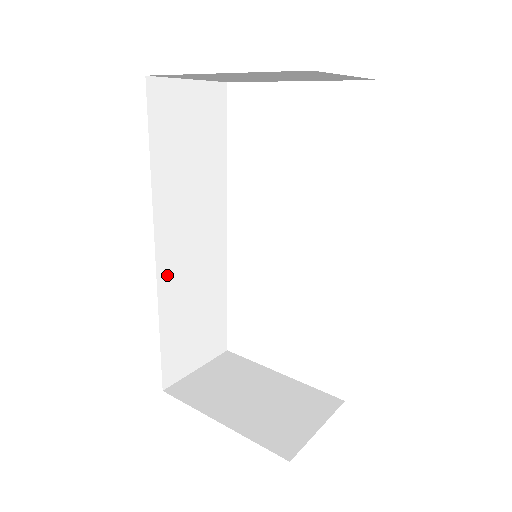
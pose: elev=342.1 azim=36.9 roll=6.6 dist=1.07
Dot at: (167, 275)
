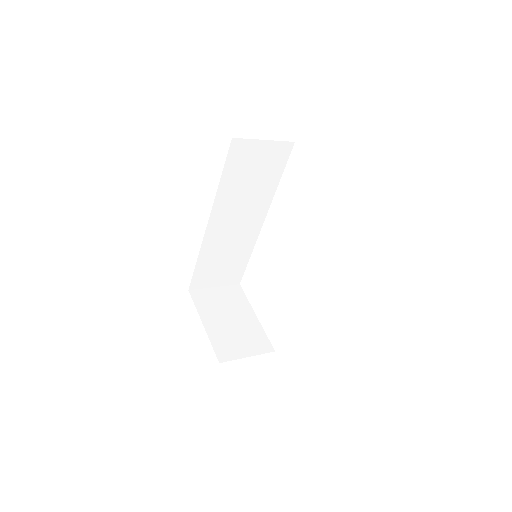
Dot at: (211, 237)
